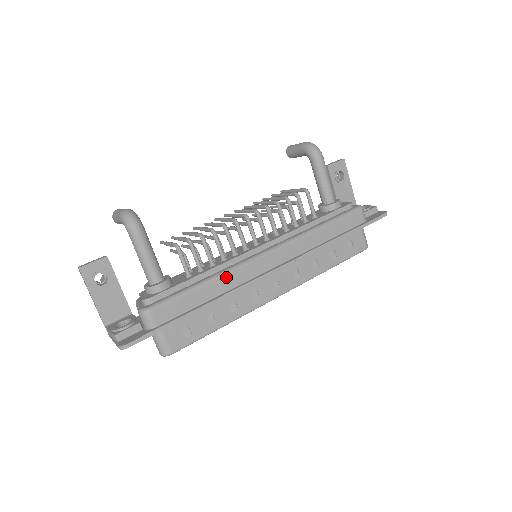
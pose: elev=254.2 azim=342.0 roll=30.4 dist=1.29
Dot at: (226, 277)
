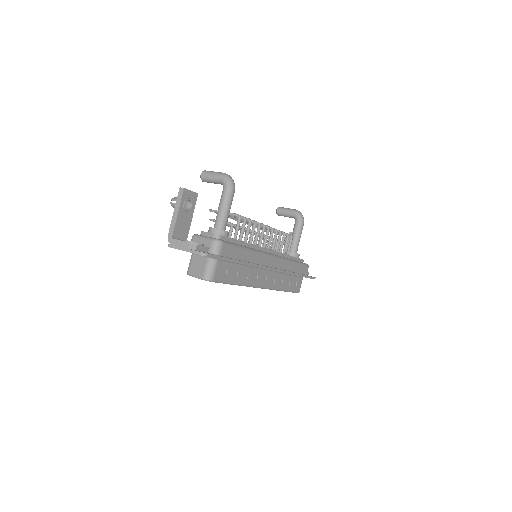
Dot at: (255, 254)
